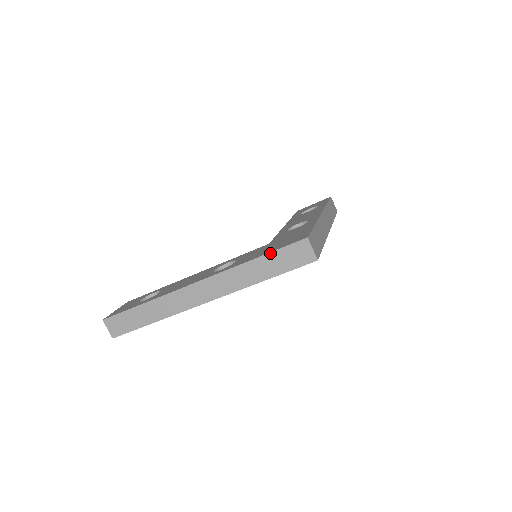
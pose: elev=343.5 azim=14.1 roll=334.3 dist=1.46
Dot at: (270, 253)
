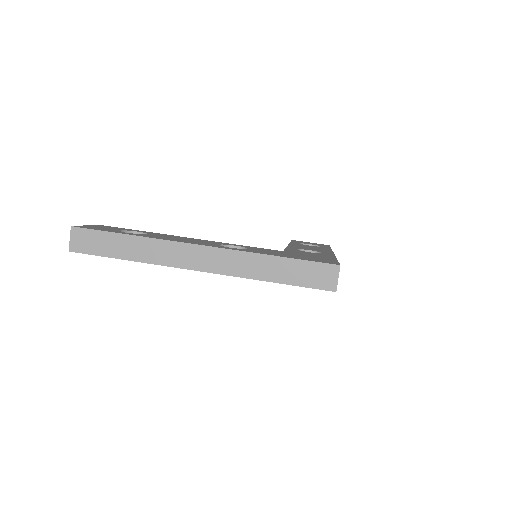
Dot at: (295, 259)
